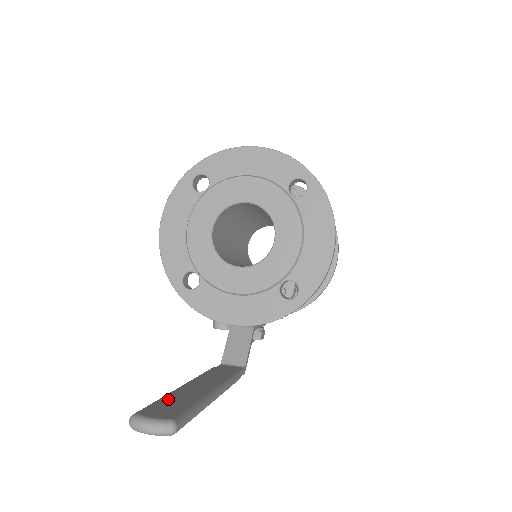
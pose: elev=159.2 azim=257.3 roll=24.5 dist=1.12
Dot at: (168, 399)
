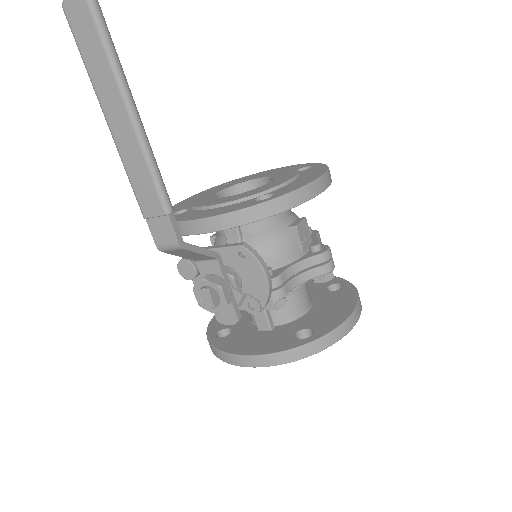
Dot at: occluded
